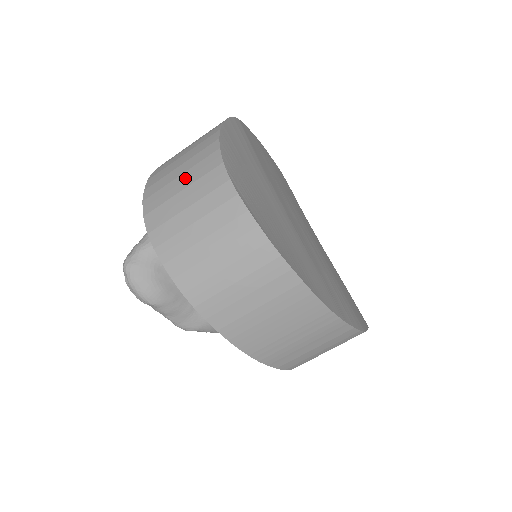
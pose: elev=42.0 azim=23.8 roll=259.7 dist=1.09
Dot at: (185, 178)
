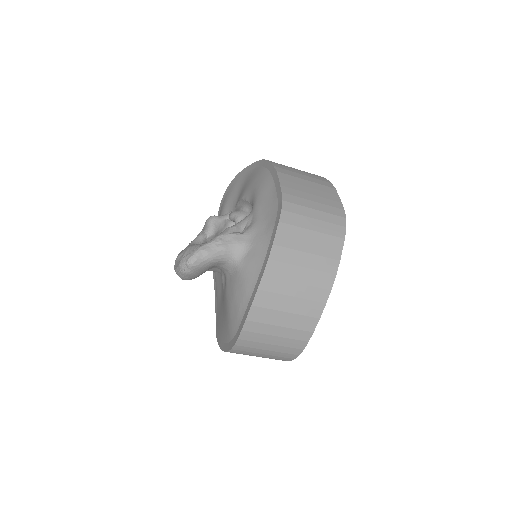
Dot at: (294, 304)
